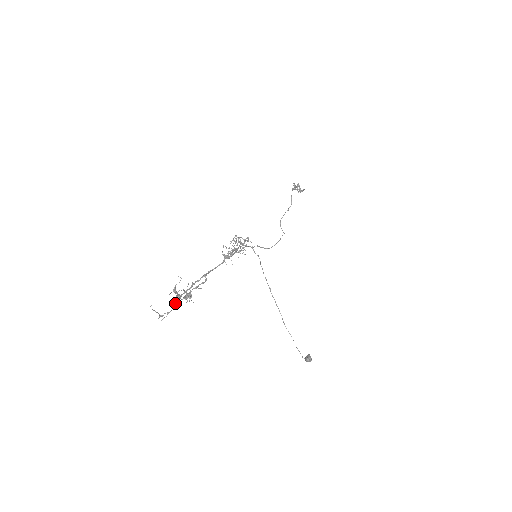
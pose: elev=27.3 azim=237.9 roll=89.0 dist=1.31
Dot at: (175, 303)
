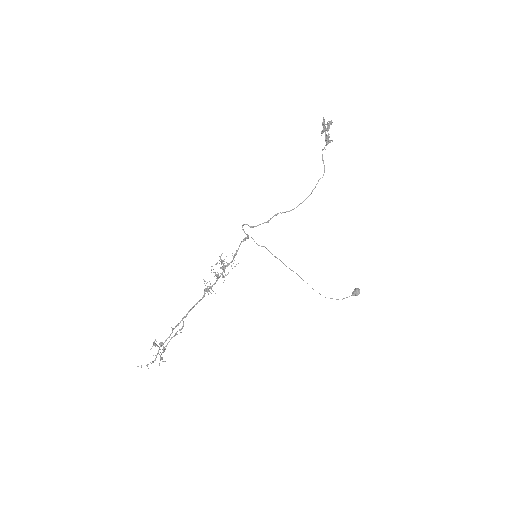
Dot at: (158, 352)
